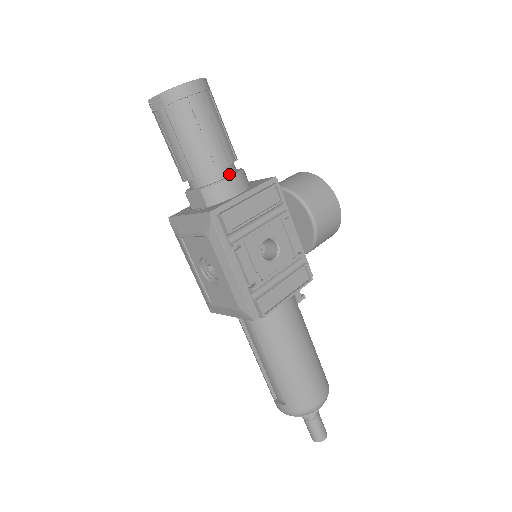
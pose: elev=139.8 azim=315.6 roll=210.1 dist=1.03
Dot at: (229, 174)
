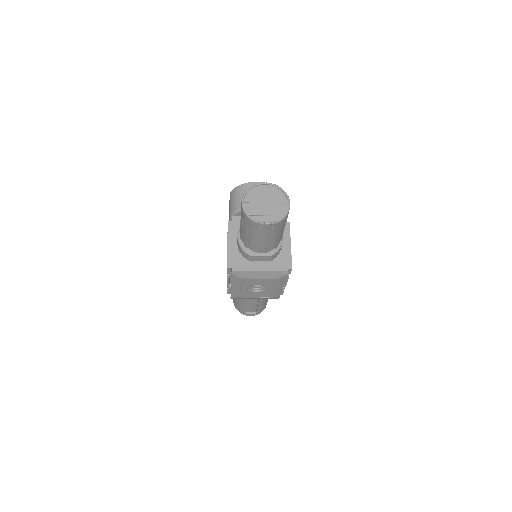
Dot at: occluded
